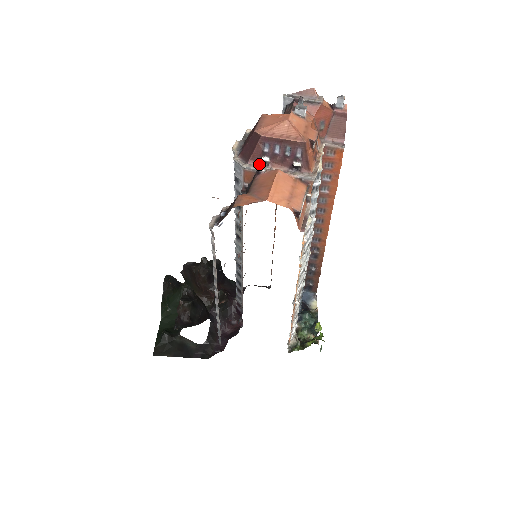
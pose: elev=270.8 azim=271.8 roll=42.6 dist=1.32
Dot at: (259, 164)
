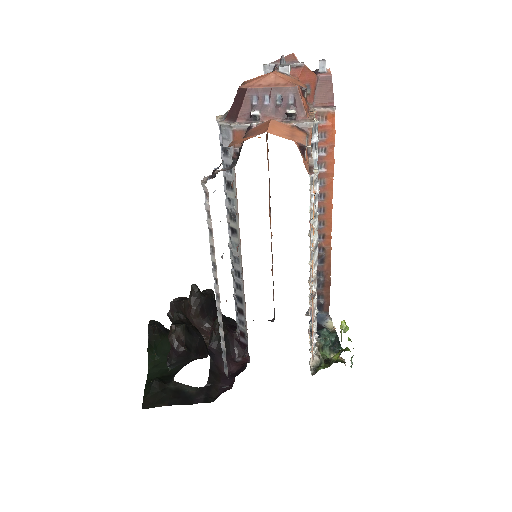
Dot at: (249, 120)
